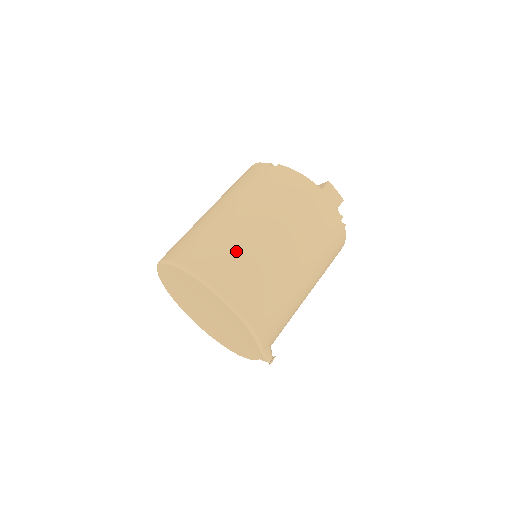
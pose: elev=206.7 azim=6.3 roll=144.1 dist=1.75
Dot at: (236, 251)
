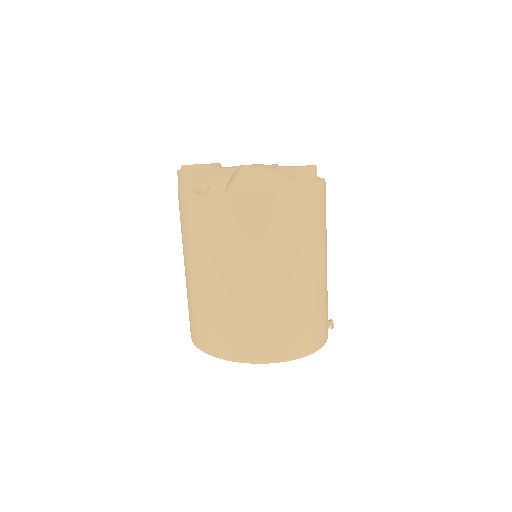
Dot at: (279, 319)
